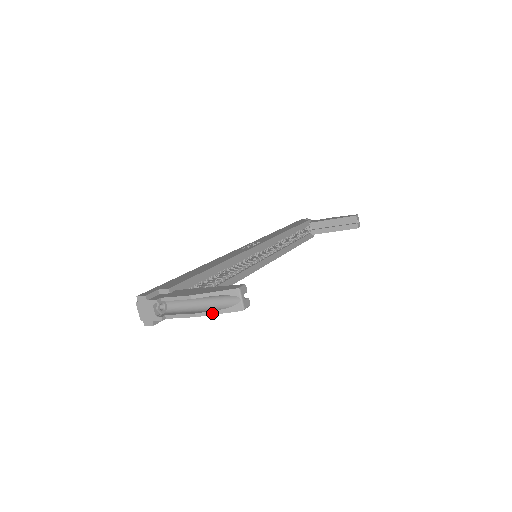
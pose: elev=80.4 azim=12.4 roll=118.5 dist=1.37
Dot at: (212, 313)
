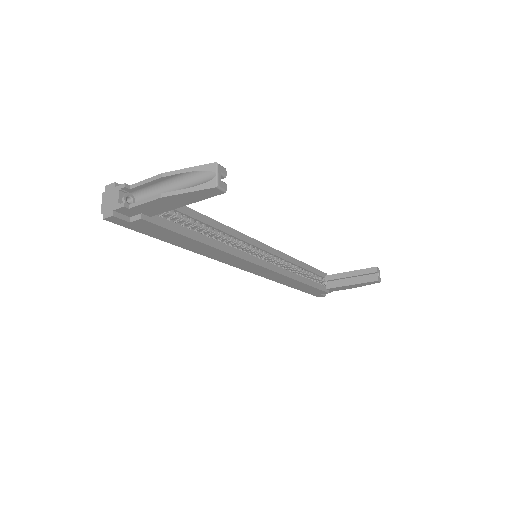
Dot at: (180, 192)
